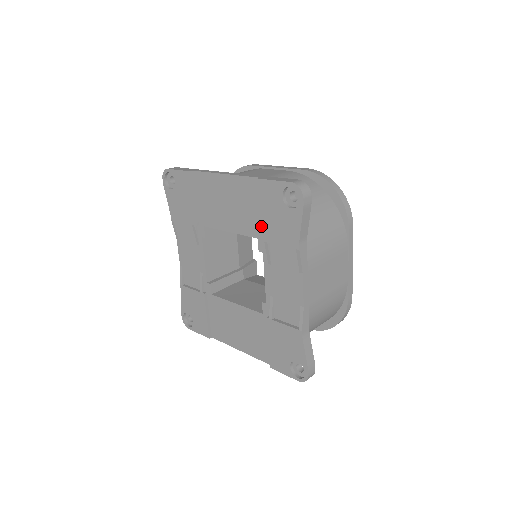
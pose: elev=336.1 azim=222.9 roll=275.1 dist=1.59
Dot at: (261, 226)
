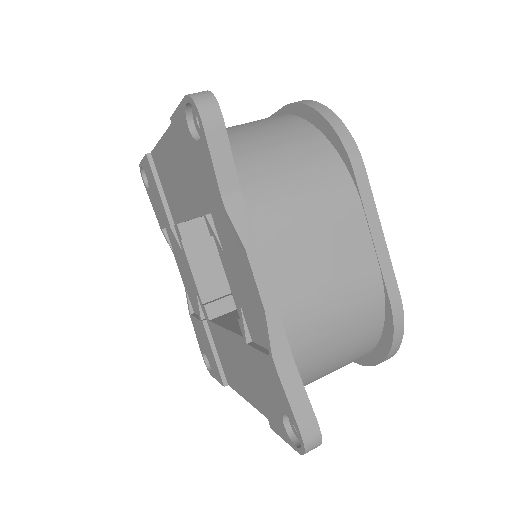
Dot at: (194, 192)
